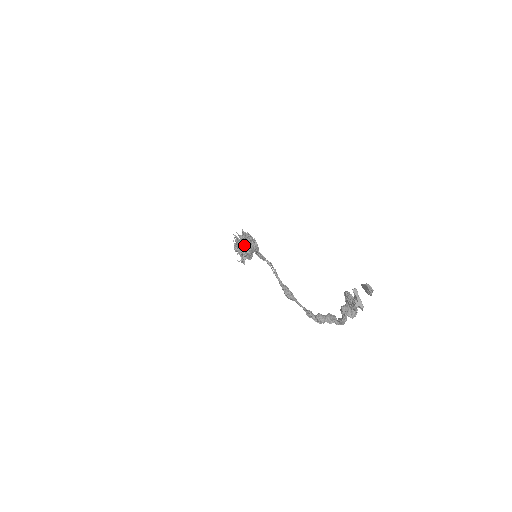
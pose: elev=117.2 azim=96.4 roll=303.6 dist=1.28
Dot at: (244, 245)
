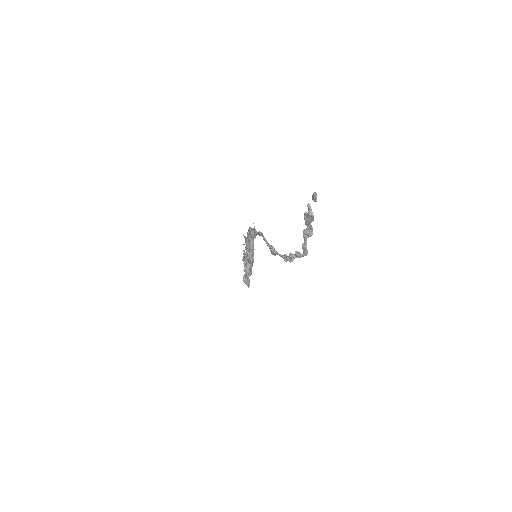
Dot at: (248, 245)
